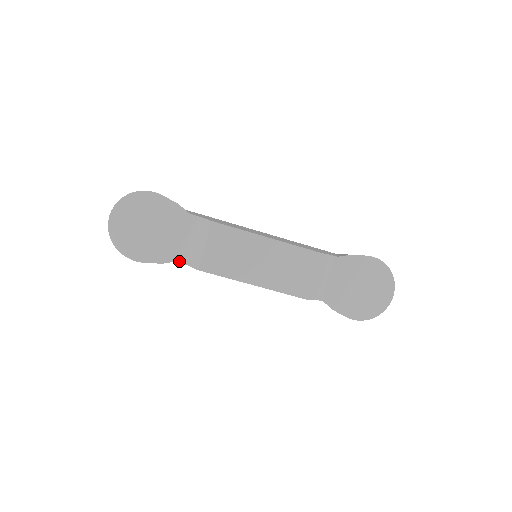
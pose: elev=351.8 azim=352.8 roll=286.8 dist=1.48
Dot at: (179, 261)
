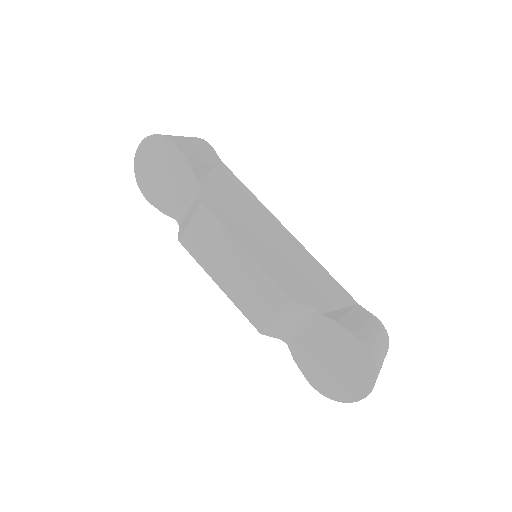
Dot at: (177, 220)
